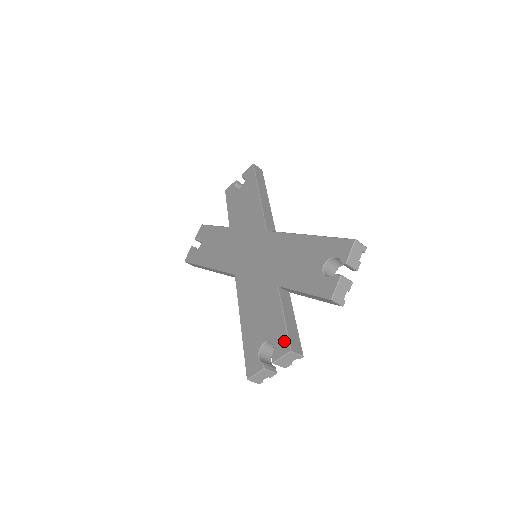
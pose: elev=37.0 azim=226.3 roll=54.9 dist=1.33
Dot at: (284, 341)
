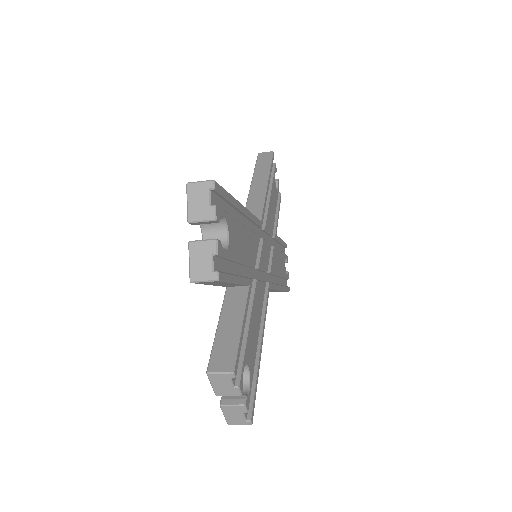
Dot at: (211, 360)
